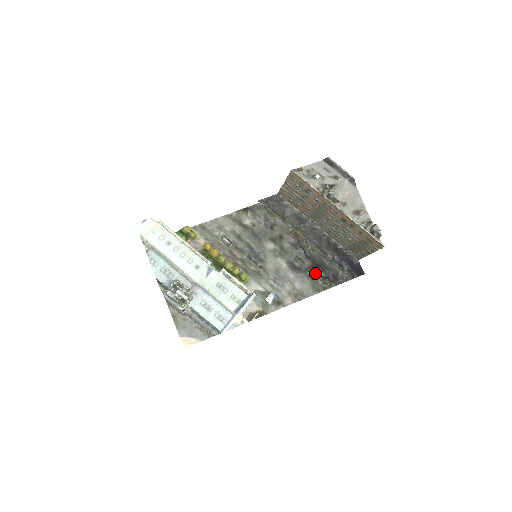
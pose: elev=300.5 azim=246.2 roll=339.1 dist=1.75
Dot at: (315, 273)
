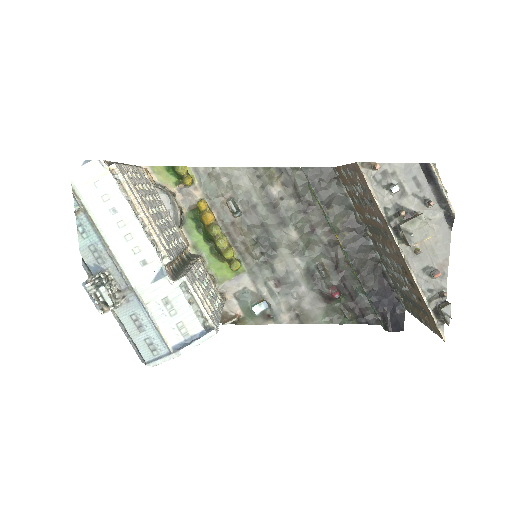
Dot at: (337, 298)
